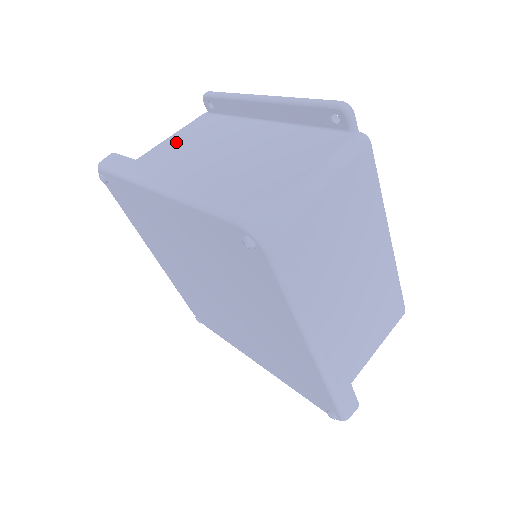
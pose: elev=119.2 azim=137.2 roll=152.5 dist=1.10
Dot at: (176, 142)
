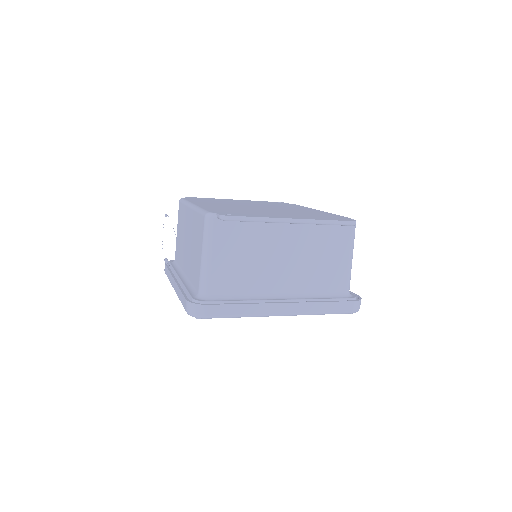
Dot at: (227, 262)
